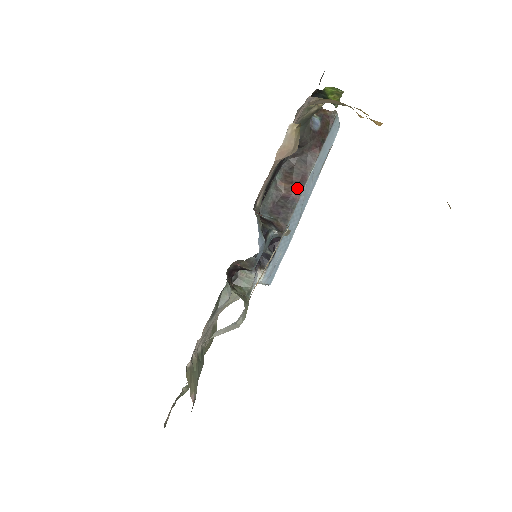
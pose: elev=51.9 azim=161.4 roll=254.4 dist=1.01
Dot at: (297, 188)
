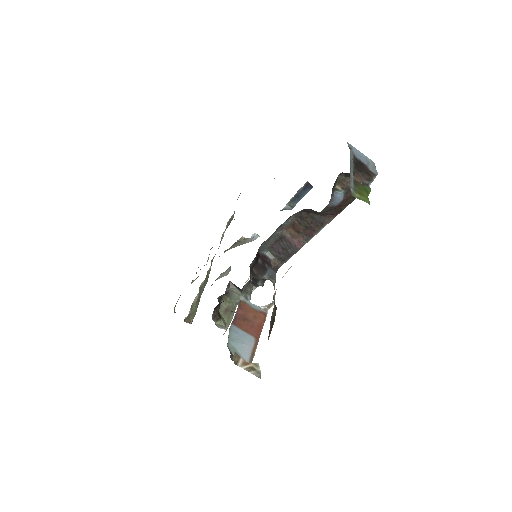
Dot at: (302, 239)
